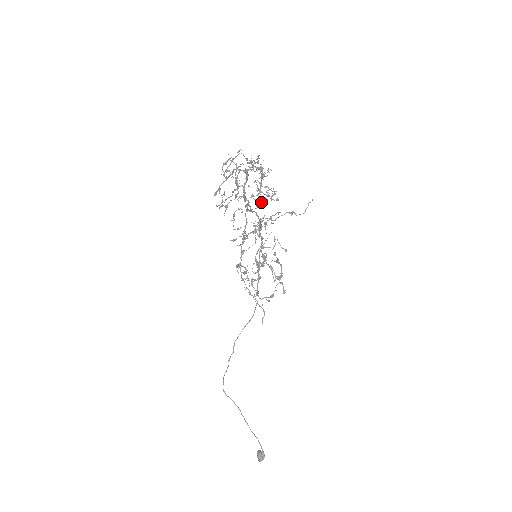
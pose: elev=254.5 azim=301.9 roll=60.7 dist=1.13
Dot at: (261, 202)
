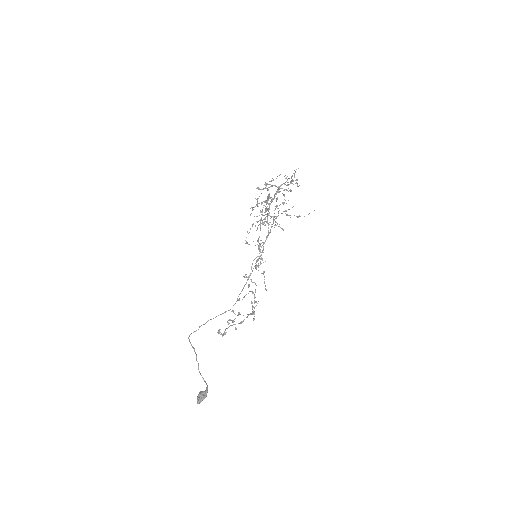
Dot at: (288, 191)
